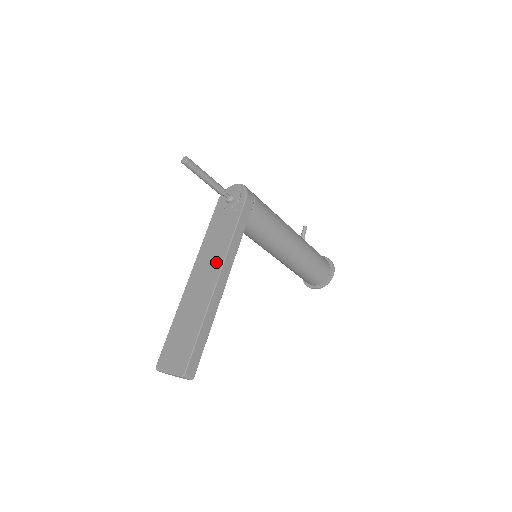
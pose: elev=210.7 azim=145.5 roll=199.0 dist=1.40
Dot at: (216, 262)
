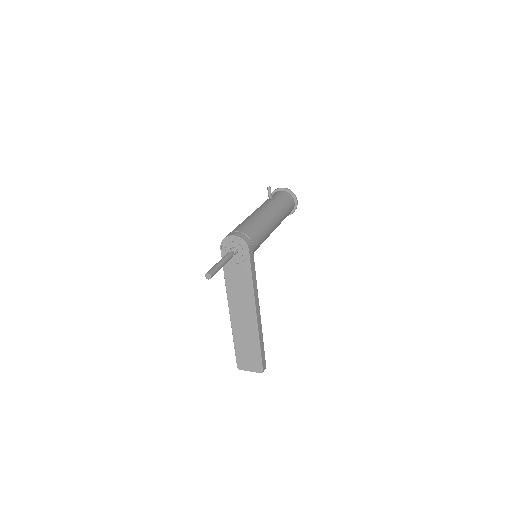
Dot at: (248, 303)
